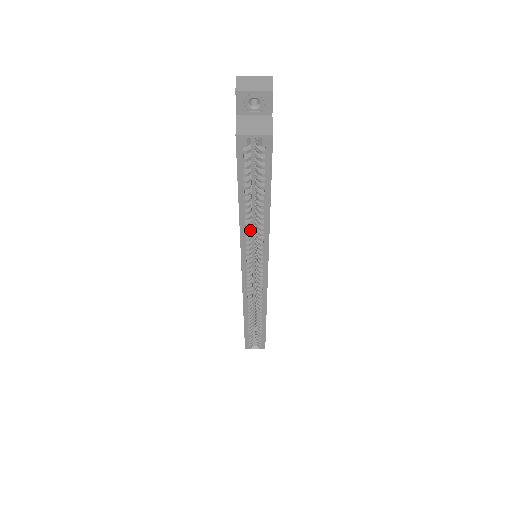
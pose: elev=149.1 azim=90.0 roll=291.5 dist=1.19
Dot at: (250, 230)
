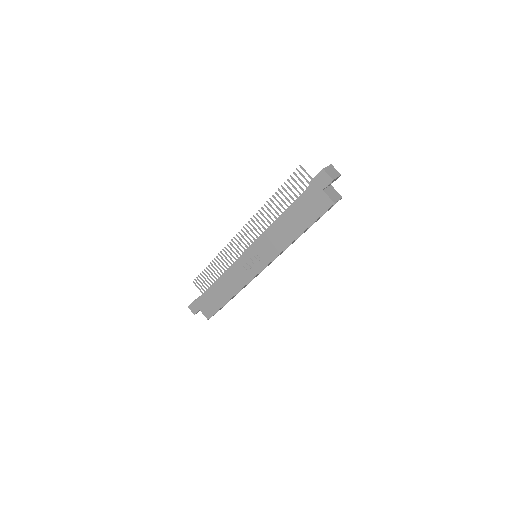
Dot at: occluded
